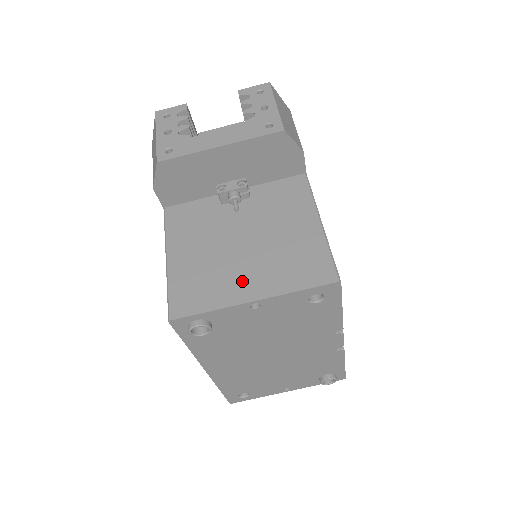
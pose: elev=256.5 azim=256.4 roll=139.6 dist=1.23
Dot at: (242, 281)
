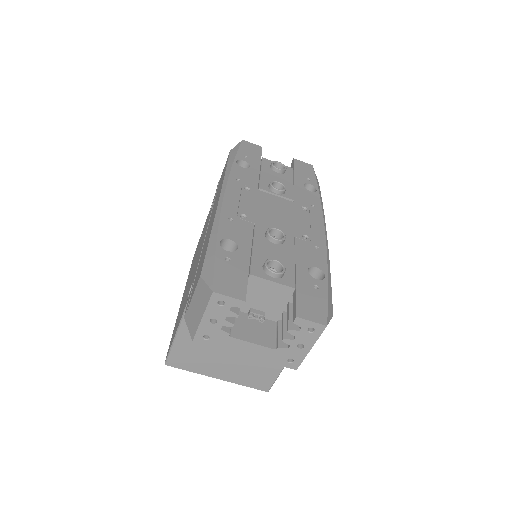
Dot at: (217, 368)
